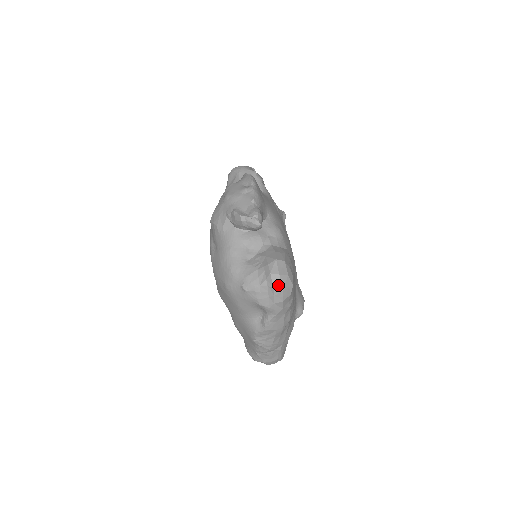
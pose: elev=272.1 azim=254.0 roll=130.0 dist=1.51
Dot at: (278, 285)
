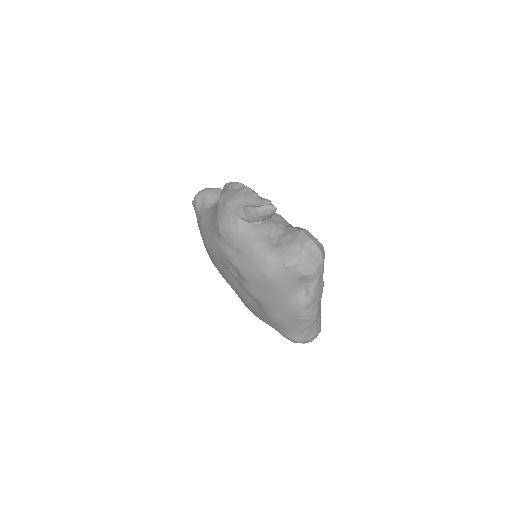
Dot at: (315, 249)
